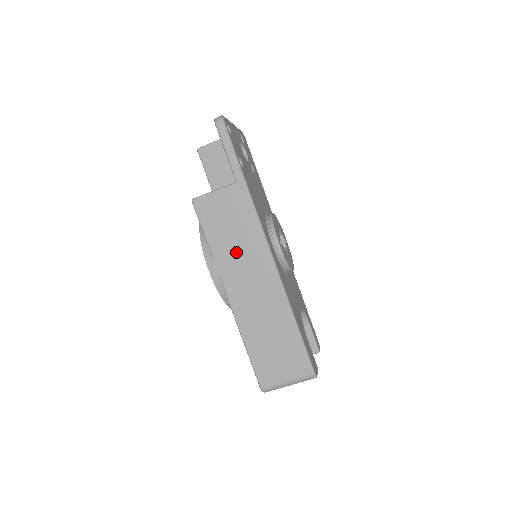
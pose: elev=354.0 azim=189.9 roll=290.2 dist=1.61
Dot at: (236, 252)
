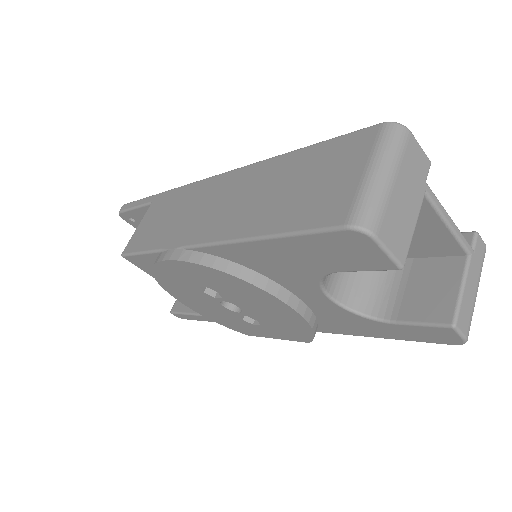
Dot at: (182, 217)
